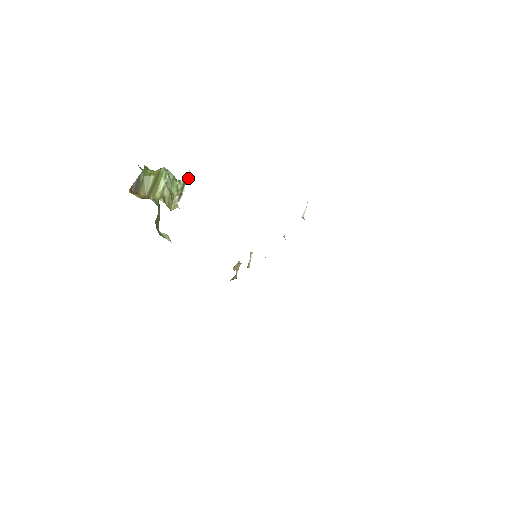
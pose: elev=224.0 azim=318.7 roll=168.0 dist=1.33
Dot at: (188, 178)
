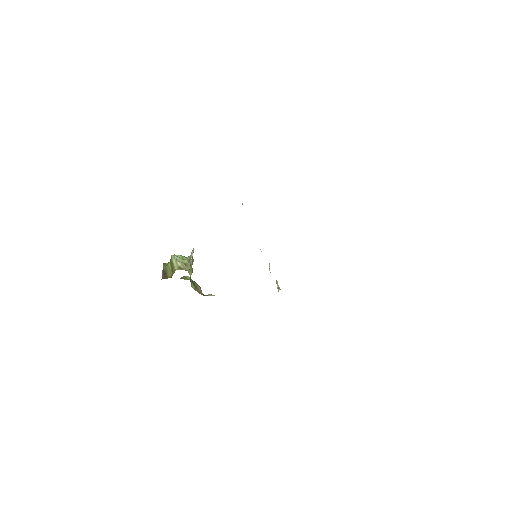
Dot at: (192, 252)
